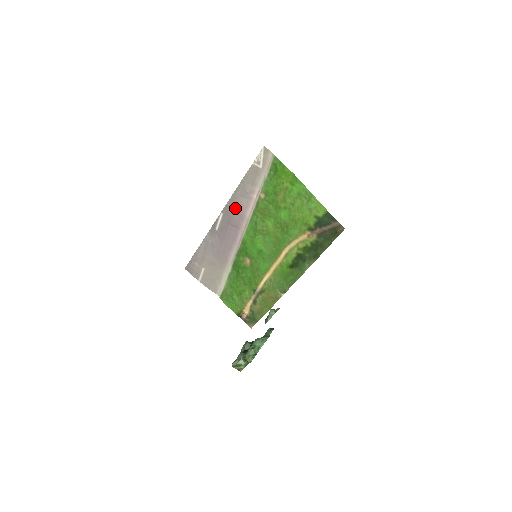
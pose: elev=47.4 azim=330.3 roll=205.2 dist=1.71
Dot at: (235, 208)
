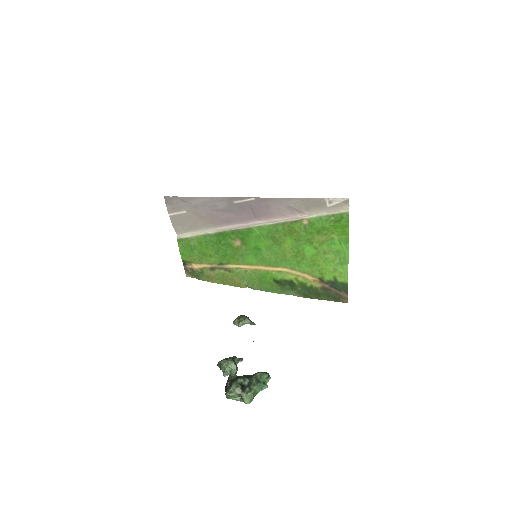
Dot at: (271, 206)
